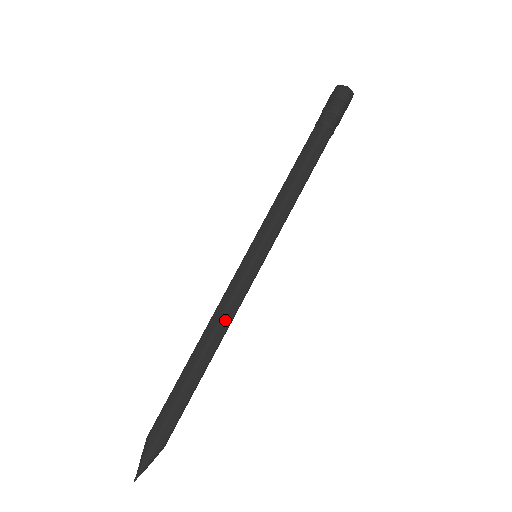
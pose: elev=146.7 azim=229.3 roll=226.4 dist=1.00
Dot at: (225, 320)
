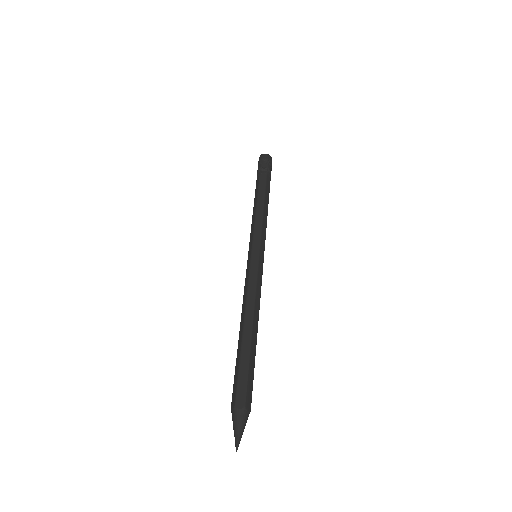
Dot at: (257, 299)
